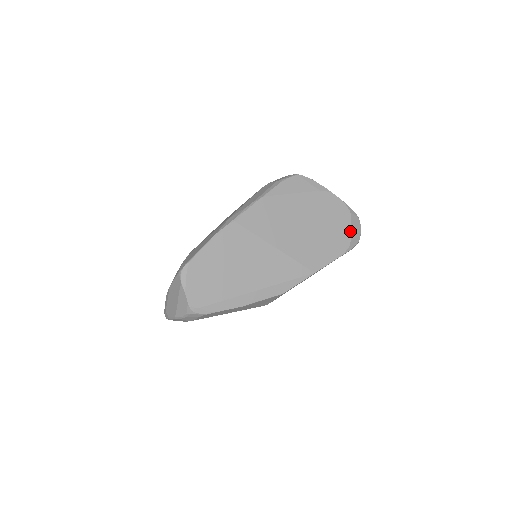
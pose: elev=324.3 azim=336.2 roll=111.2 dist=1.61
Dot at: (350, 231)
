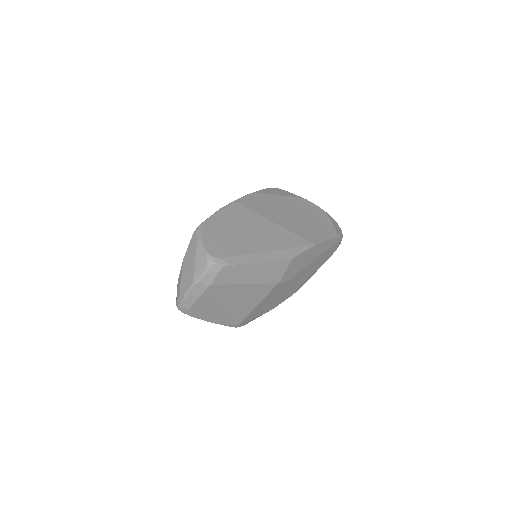
Dot at: (333, 225)
